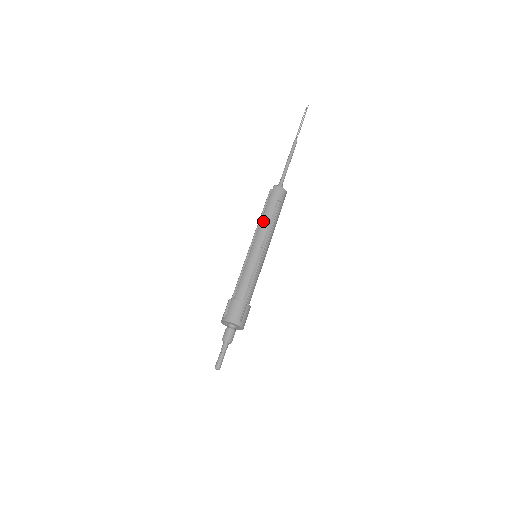
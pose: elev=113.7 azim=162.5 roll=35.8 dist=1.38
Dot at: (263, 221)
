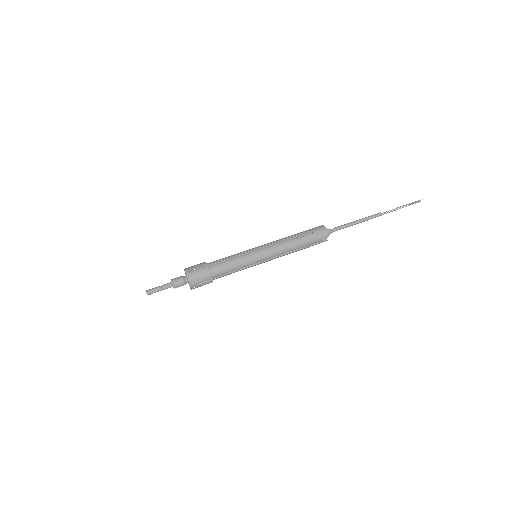
Dot at: occluded
